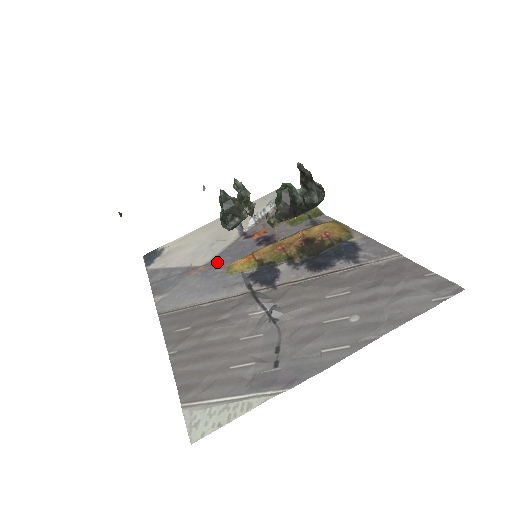
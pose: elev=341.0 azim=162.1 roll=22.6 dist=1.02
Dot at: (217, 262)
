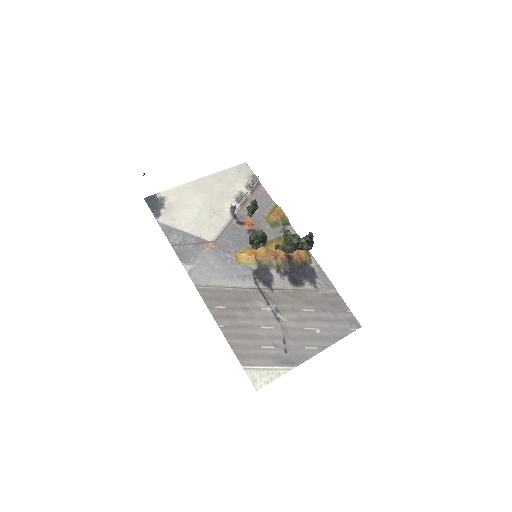
Dot at: (223, 244)
